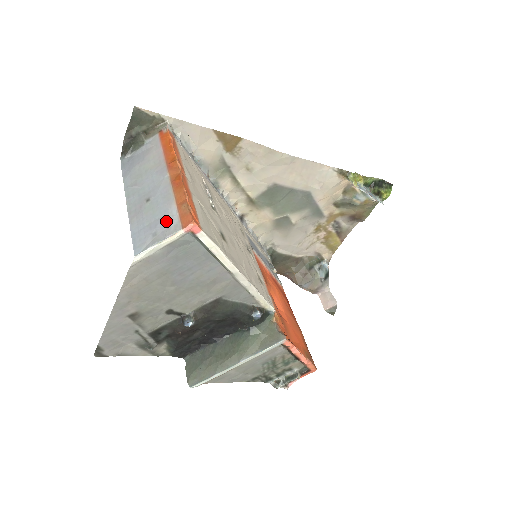
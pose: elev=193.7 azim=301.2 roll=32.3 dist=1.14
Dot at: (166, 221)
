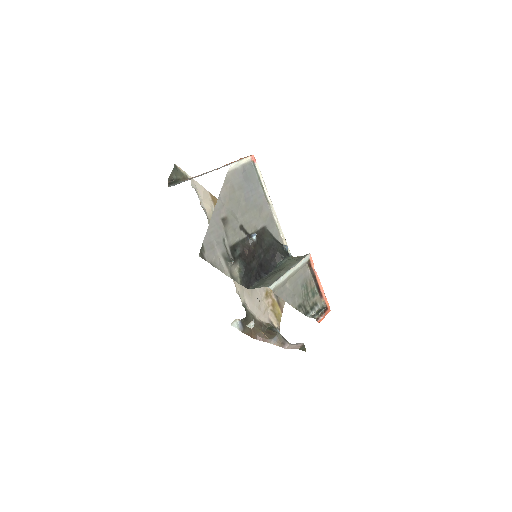
Dot at: occluded
